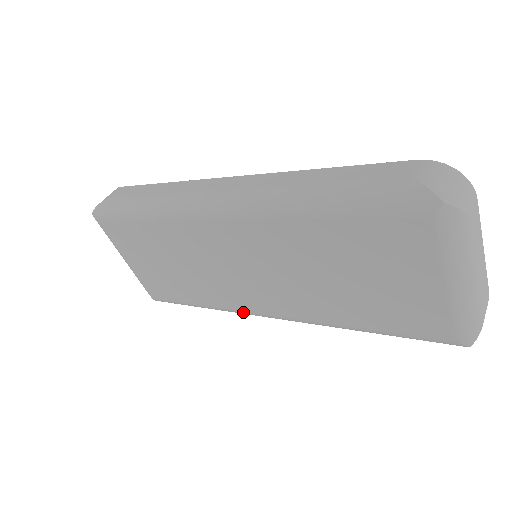
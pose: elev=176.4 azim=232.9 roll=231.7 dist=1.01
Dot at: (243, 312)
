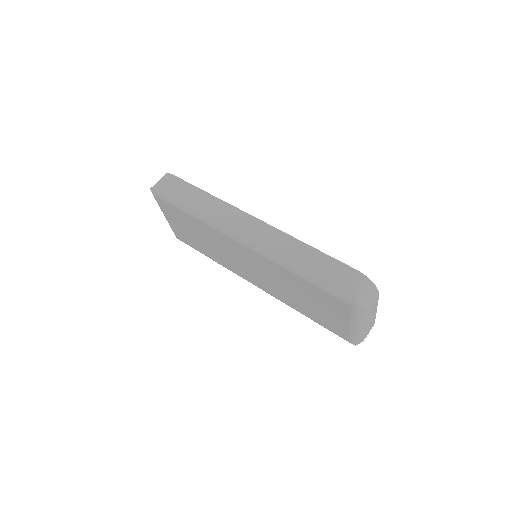
Dot at: (238, 275)
